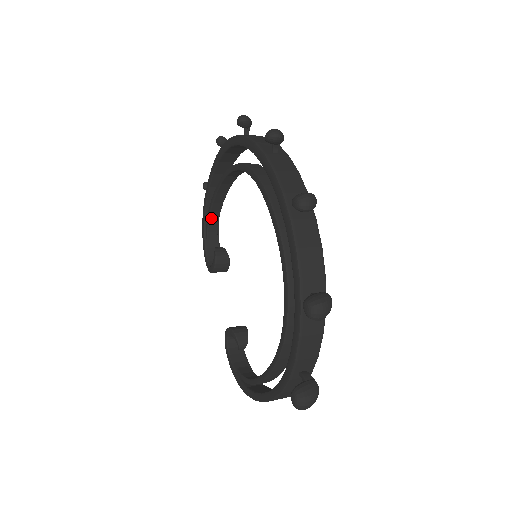
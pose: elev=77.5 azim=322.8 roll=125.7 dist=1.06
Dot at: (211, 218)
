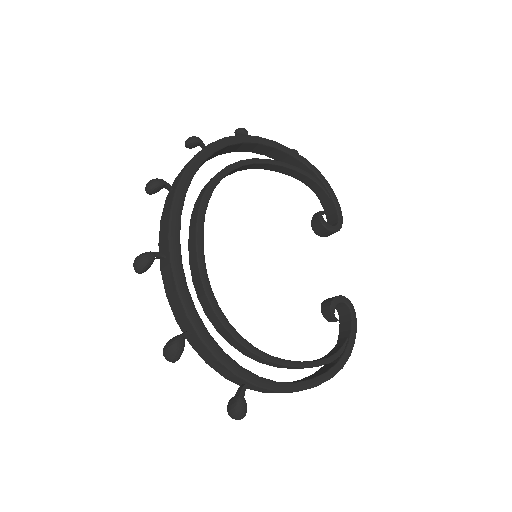
Dot at: (307, 183)
